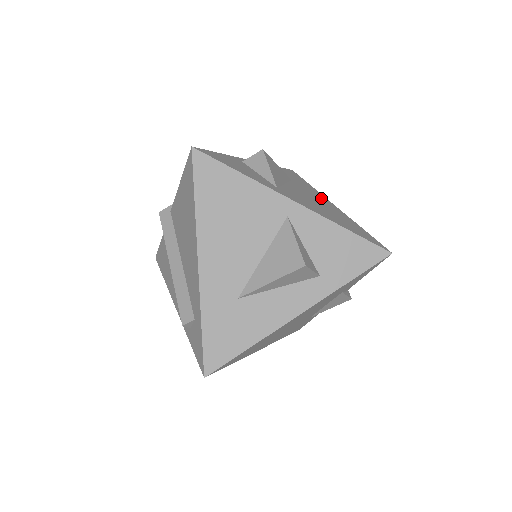
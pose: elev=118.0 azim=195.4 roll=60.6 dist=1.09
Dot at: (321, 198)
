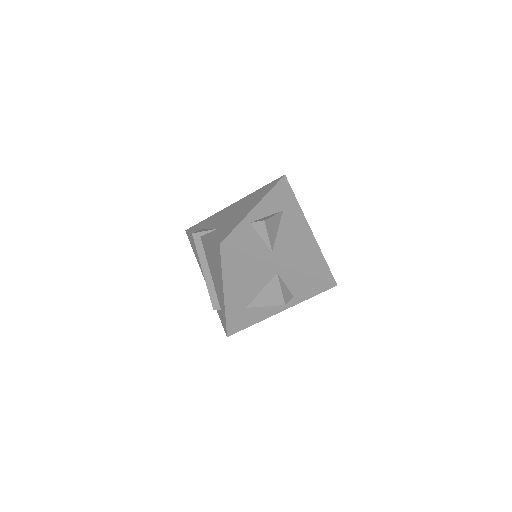
Dot at: (302, 226)
